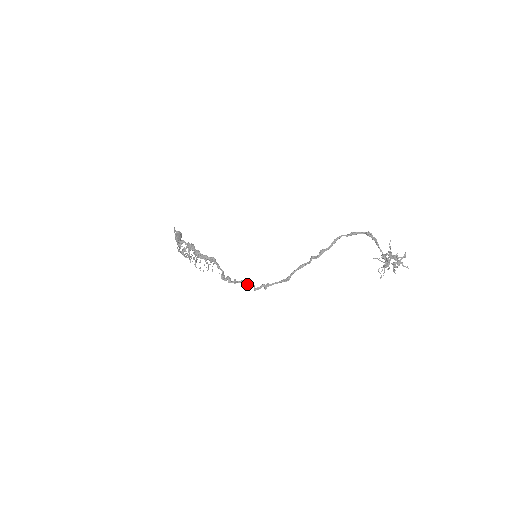
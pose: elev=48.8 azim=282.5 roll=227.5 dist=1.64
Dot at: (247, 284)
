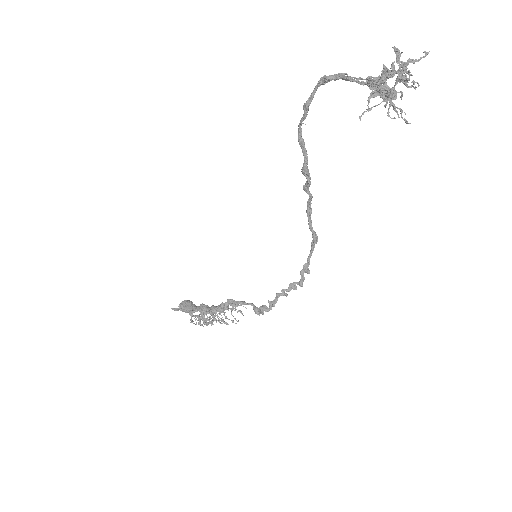
Dot at: (286, 291)
